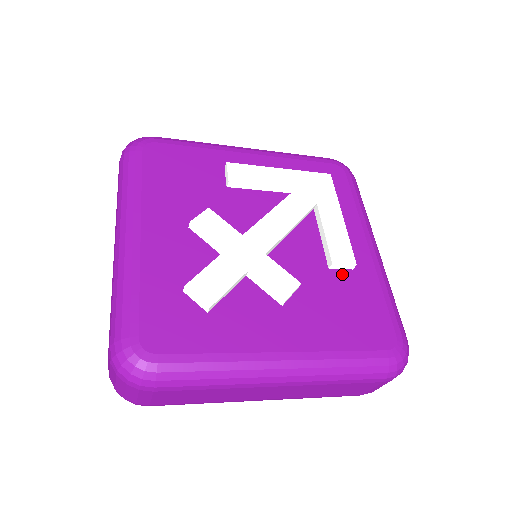
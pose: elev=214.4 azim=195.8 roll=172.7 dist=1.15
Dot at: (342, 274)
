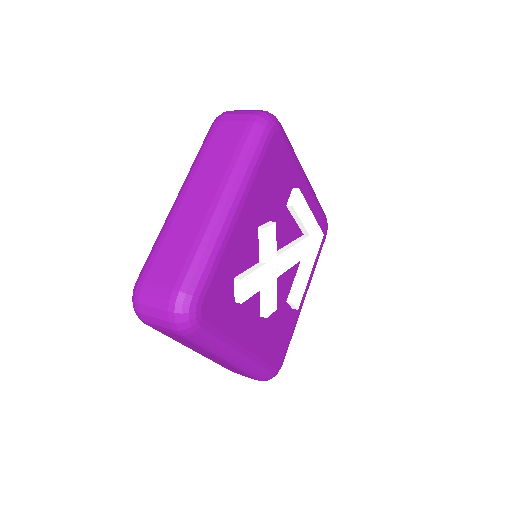
Dot at: (288, 309)
